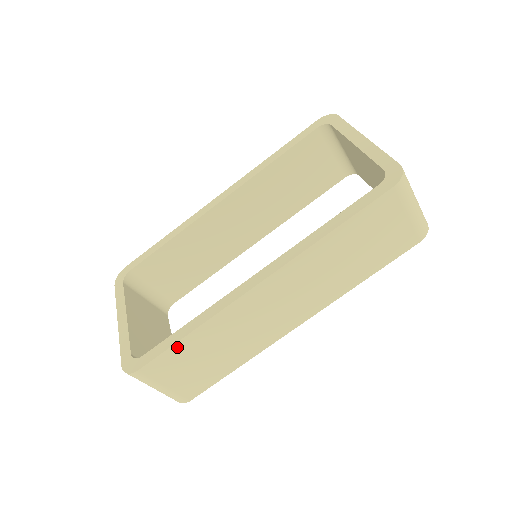
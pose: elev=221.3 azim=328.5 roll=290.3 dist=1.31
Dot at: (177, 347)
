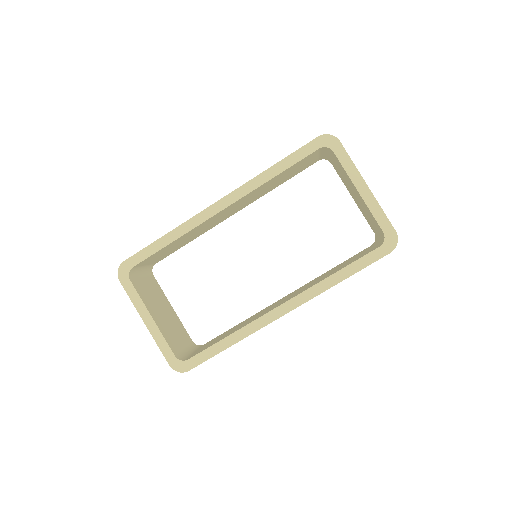
Dot at: (218, 353)
